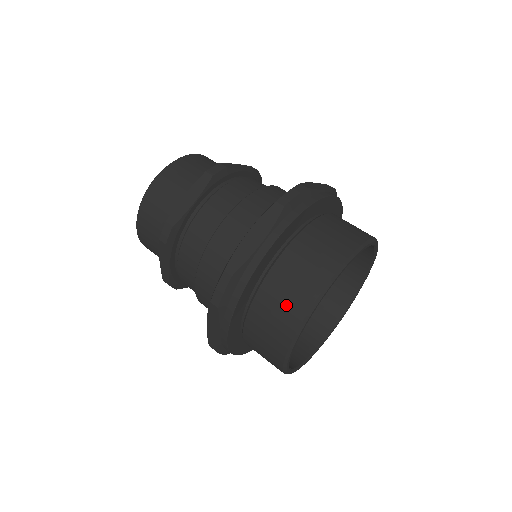
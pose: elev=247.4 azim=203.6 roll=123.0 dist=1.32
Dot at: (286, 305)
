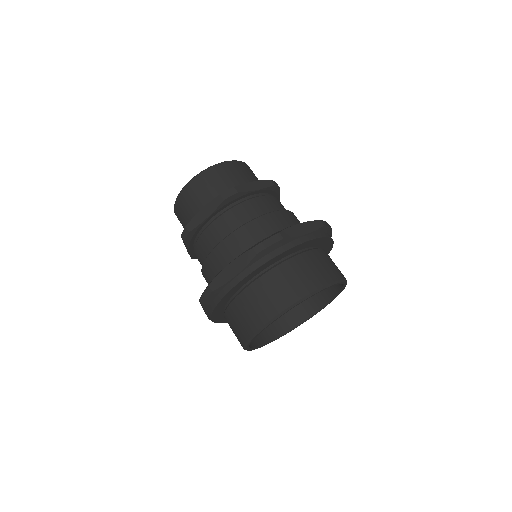
Dot at: (299, 281)
